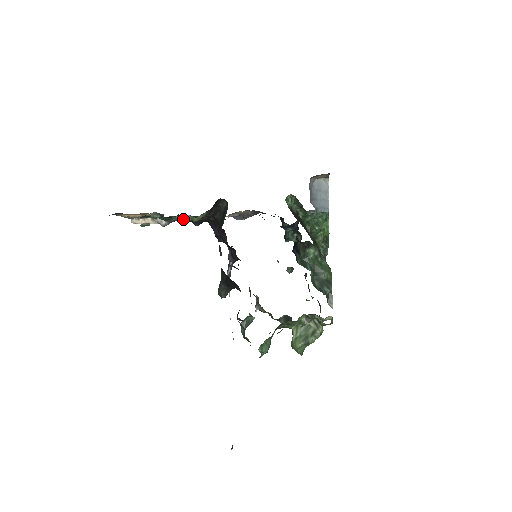
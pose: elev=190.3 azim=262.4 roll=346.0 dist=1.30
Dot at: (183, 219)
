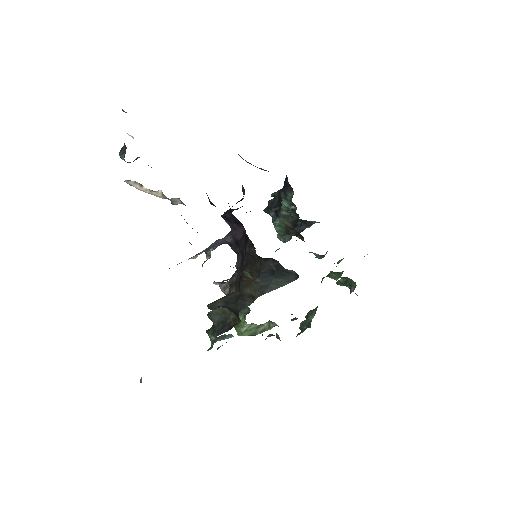
Dot at: occluded
